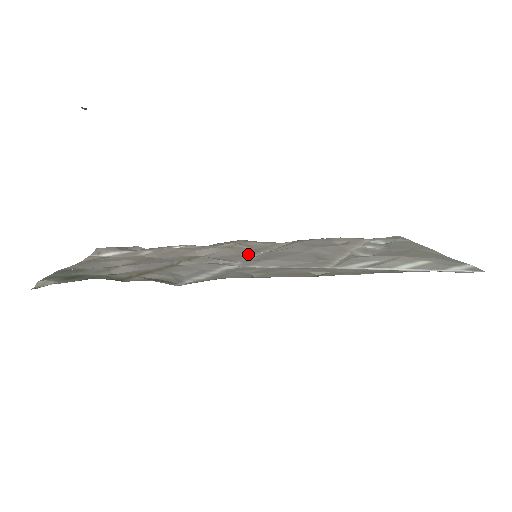
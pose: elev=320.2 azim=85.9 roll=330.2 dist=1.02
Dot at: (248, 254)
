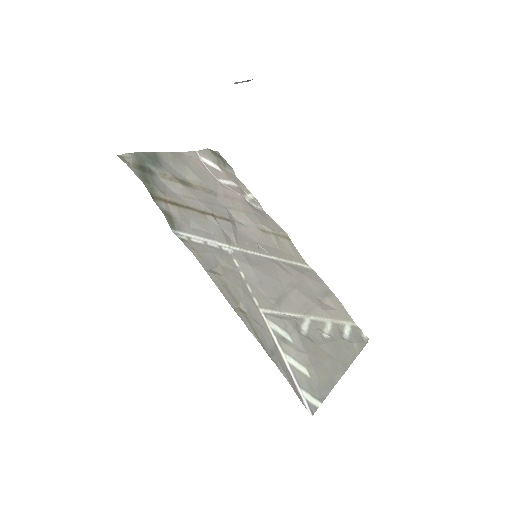
Dot at: (262, 248)
